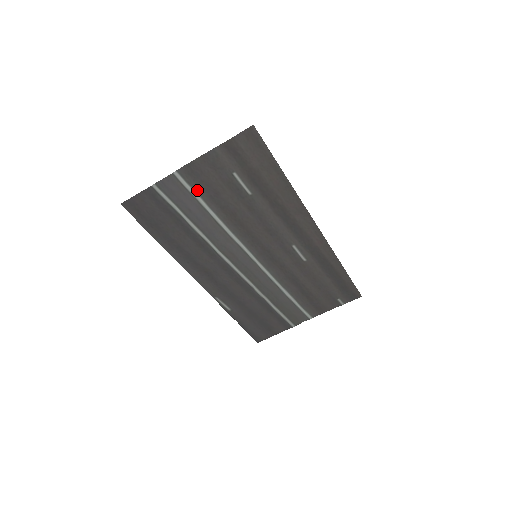
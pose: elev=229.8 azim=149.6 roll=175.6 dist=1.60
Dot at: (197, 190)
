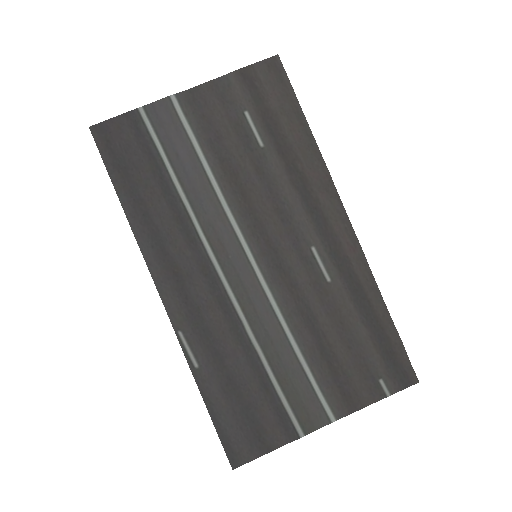
Dot at: (194, 128)
